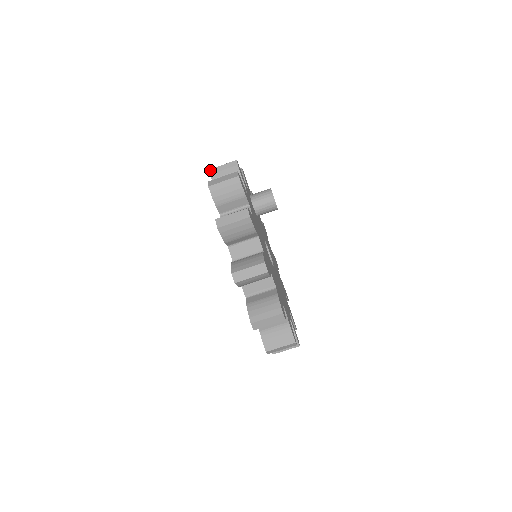
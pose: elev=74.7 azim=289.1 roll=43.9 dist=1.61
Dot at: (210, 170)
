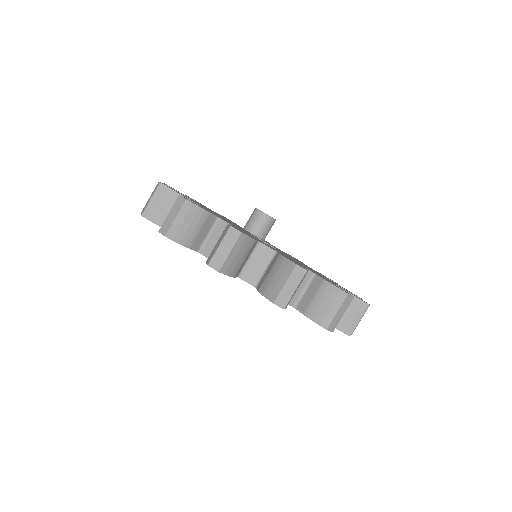
Dot at: occluded
